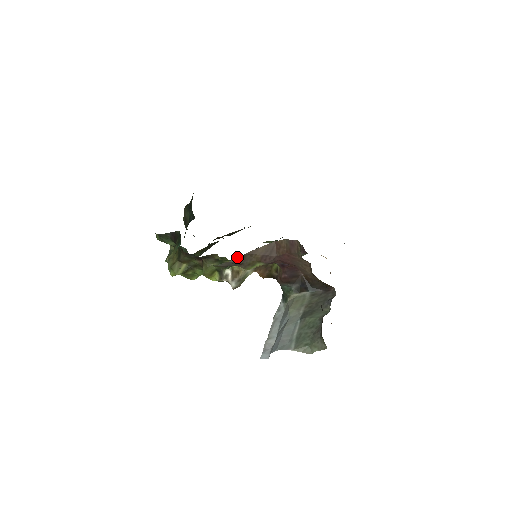
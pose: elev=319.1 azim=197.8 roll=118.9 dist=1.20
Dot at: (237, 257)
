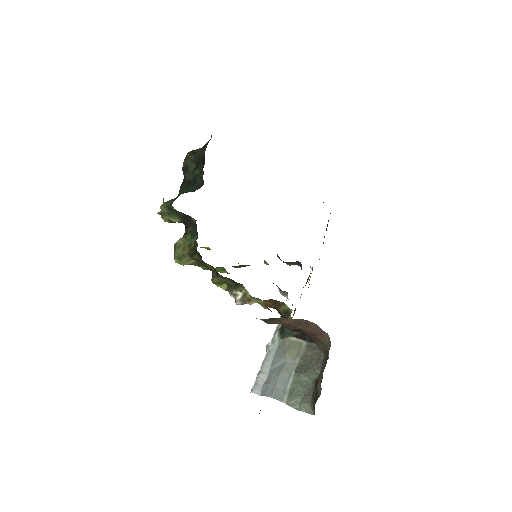
Dot at: occluded
